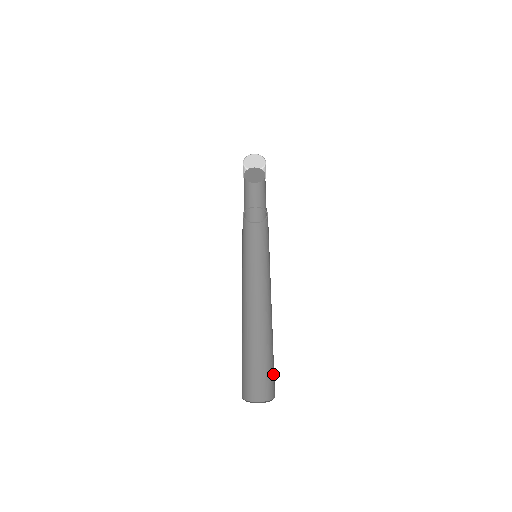
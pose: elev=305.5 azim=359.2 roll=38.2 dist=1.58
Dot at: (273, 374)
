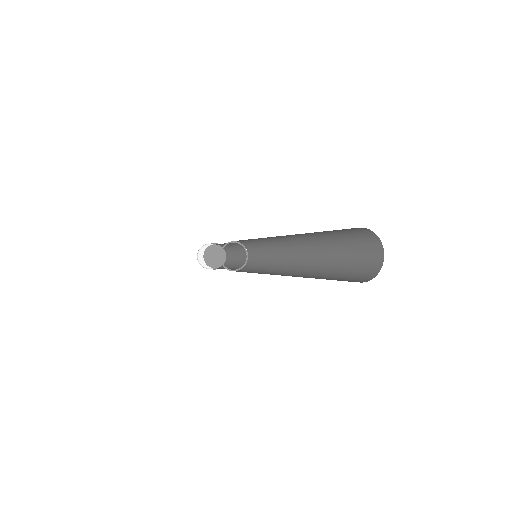
Dot at: (358, 265)
